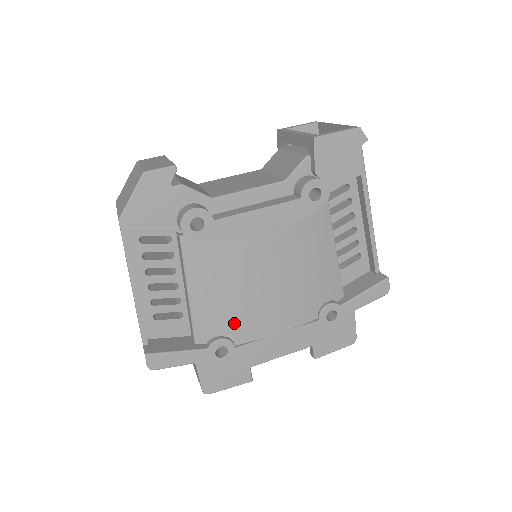
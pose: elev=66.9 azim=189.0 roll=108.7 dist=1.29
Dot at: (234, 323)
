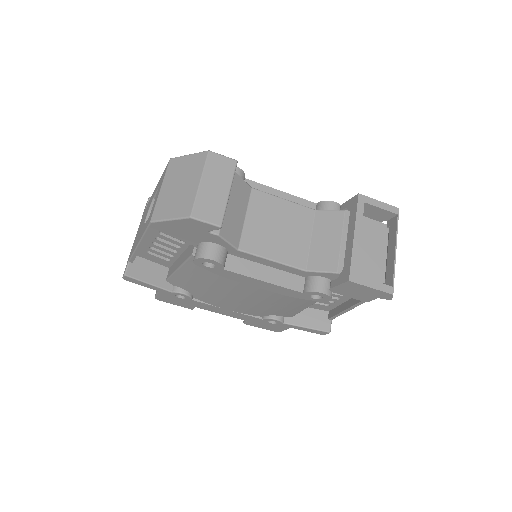
Dot at: (200, 293)
